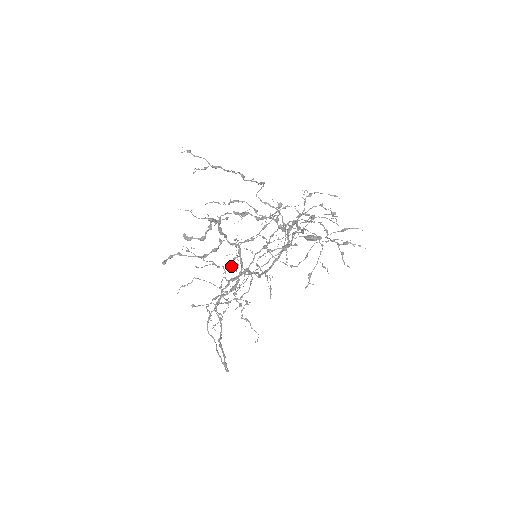
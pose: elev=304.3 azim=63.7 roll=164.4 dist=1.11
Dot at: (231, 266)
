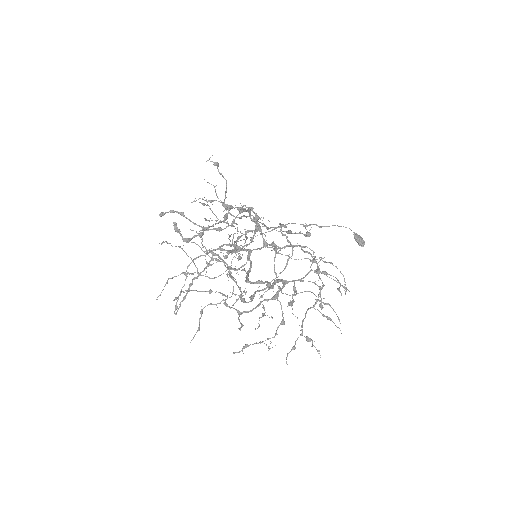
Dot at: (239, 238)
